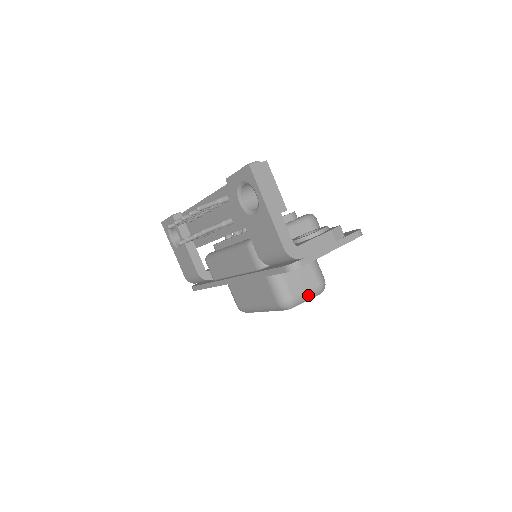
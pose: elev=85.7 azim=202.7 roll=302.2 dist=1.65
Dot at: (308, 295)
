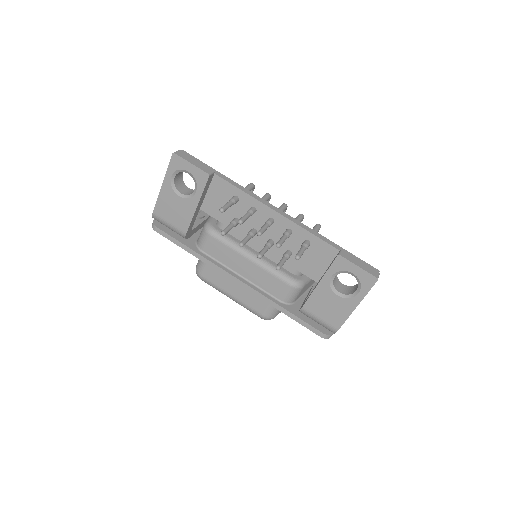
Dot at: occluded
